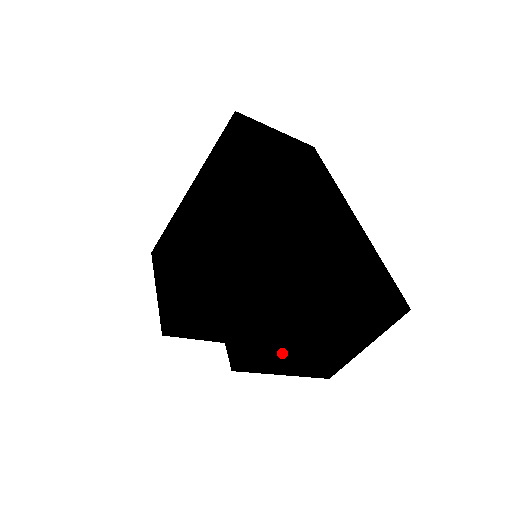
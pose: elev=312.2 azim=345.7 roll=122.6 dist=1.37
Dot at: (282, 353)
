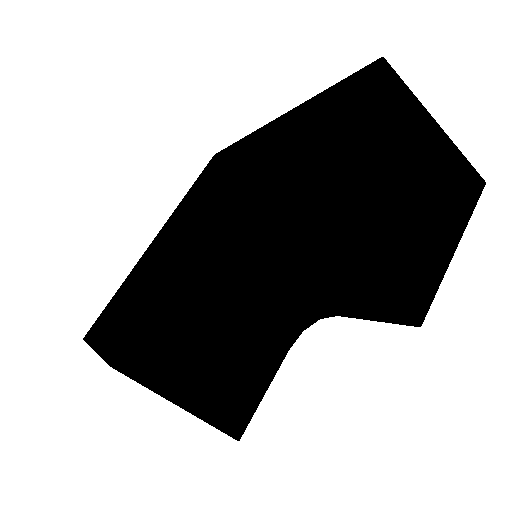
Dot at: (357, 199)
